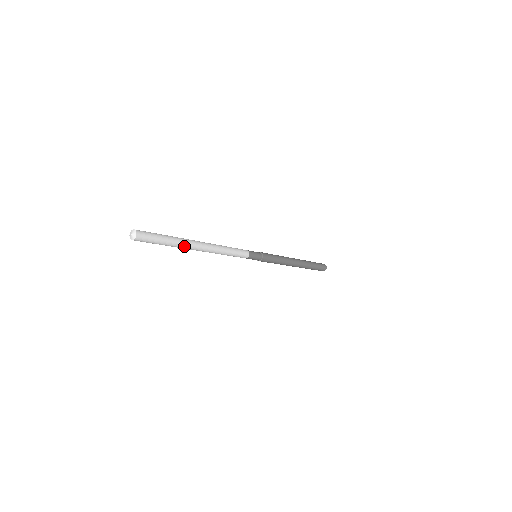
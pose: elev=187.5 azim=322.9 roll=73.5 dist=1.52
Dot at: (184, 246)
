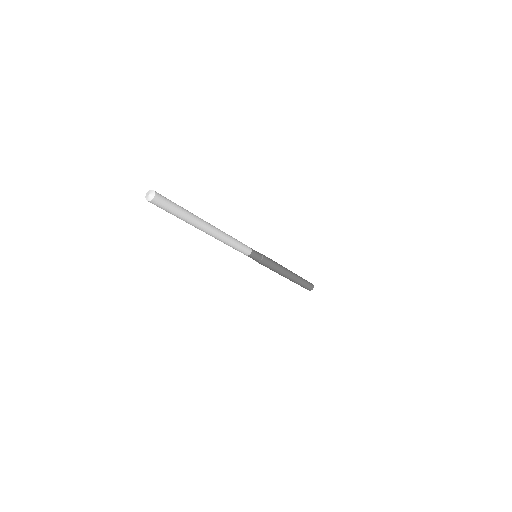
Dot at: (196, 222)
